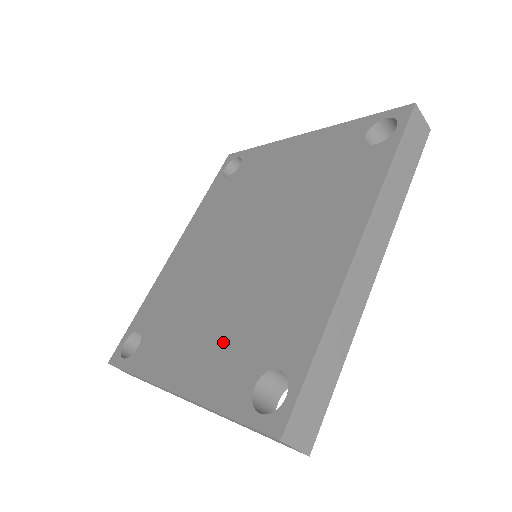
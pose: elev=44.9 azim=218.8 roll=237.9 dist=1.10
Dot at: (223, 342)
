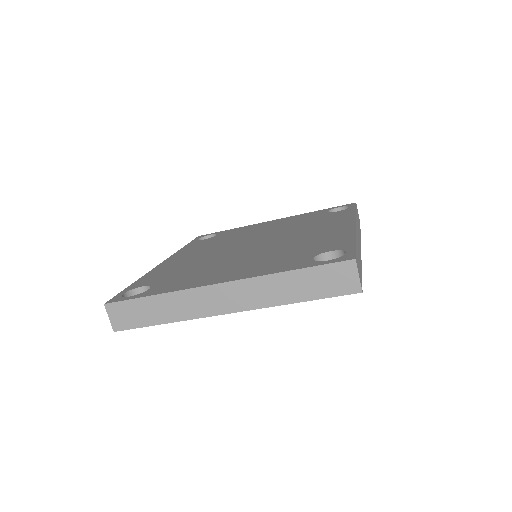
Dot at: (264, 261)
